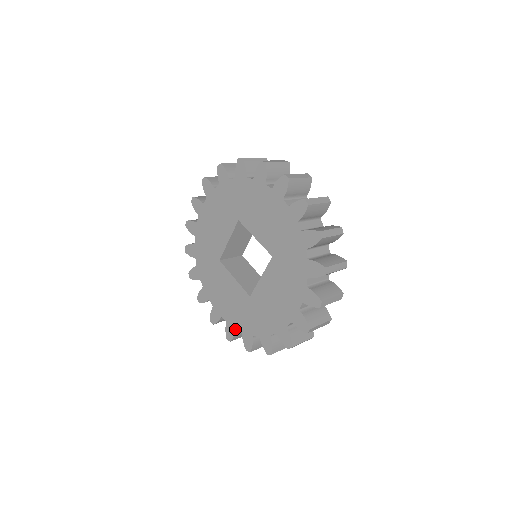
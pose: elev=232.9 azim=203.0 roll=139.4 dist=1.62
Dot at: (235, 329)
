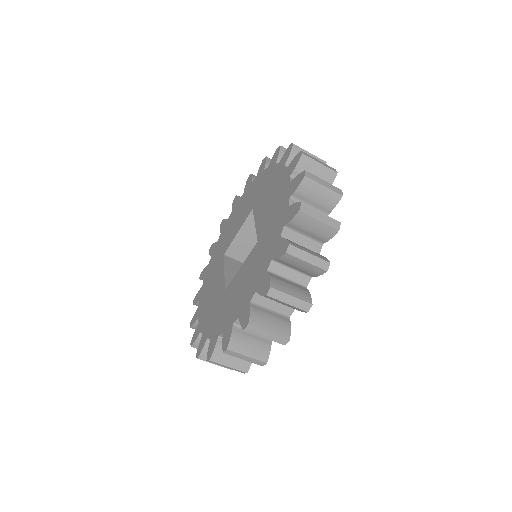
Dot at: (200, 331)
